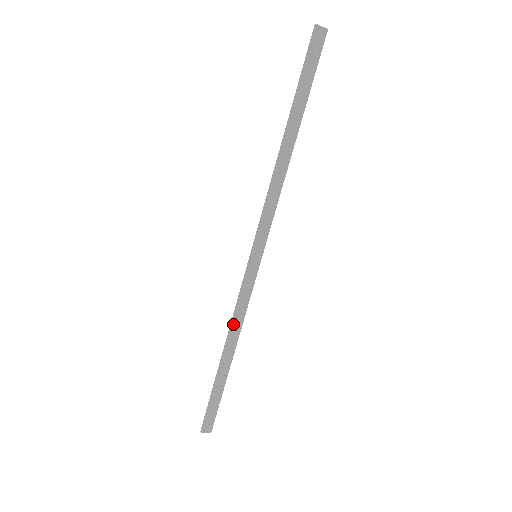
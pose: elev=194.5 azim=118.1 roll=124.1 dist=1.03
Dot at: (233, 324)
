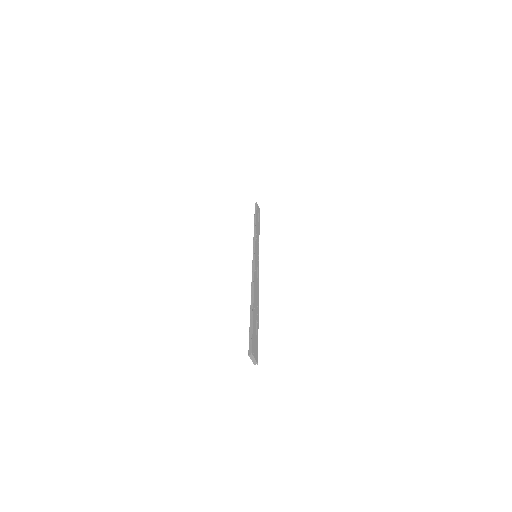
Dot at: (254, 280)
